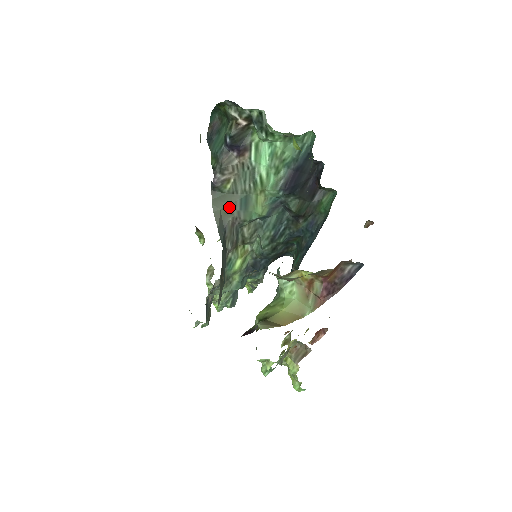
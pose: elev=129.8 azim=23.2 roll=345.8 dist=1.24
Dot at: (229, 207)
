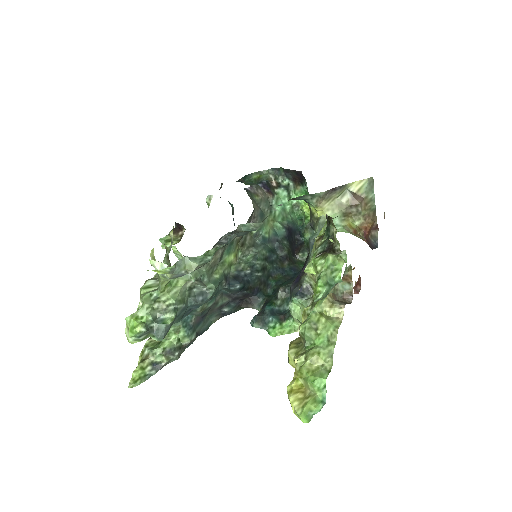
Dot at: (255, 206)
